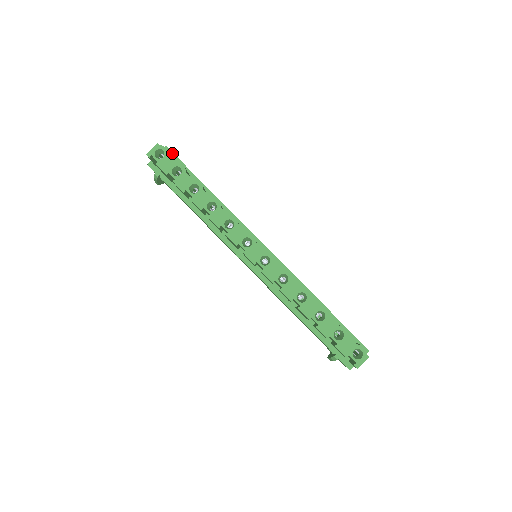
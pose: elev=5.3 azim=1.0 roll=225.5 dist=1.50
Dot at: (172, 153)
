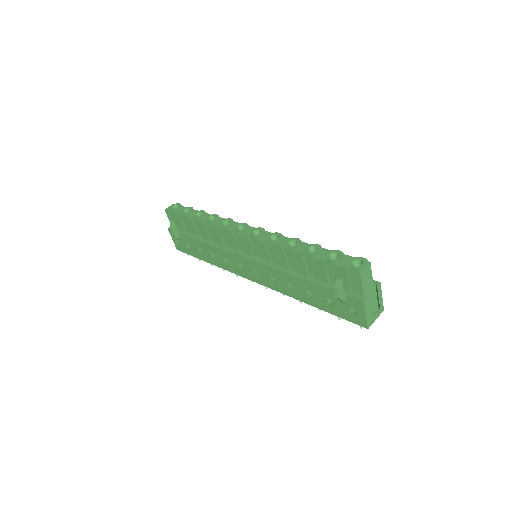
Dot at: occluded
